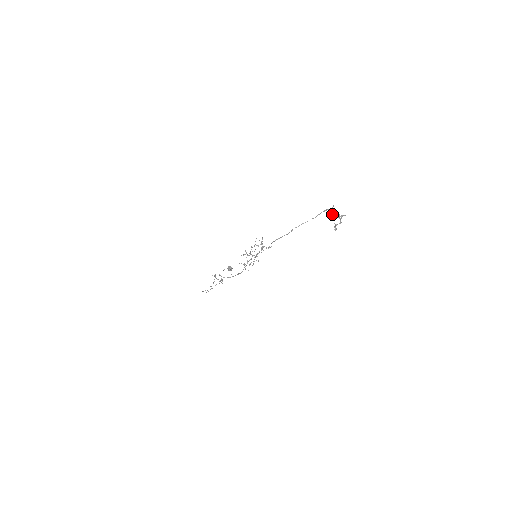
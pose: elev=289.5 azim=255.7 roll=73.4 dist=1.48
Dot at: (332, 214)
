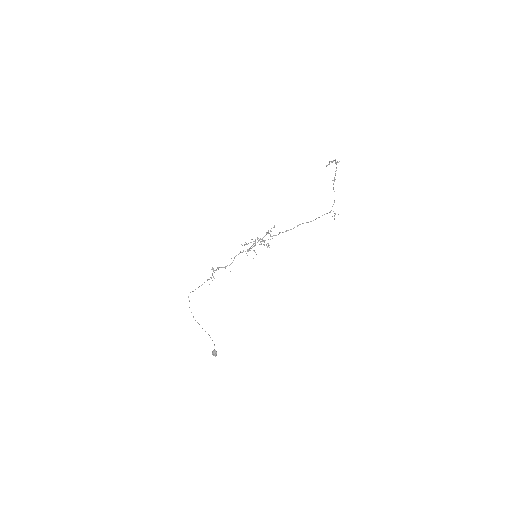
Dot at: (332, 161)
